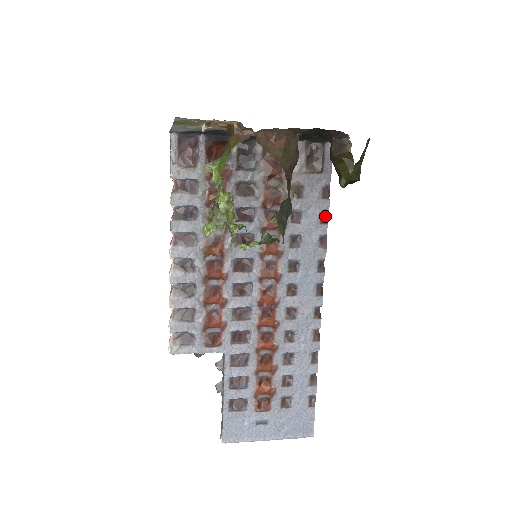
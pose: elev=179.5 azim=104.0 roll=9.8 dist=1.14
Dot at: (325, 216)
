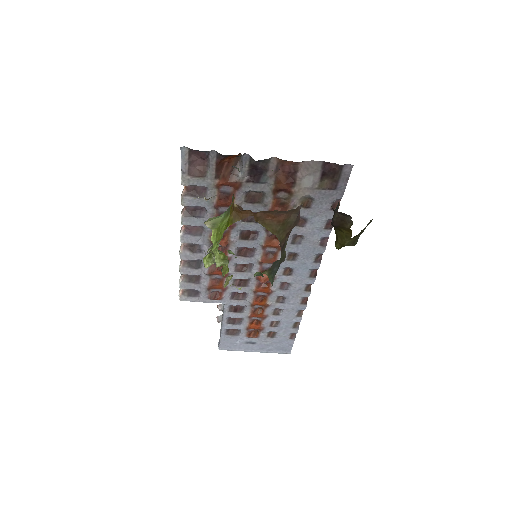
Dot at: occluded
